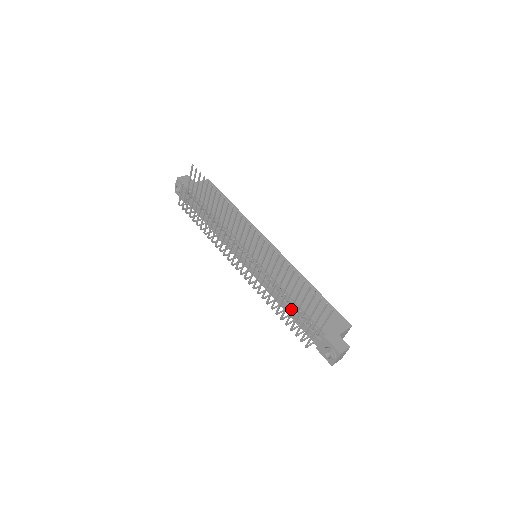
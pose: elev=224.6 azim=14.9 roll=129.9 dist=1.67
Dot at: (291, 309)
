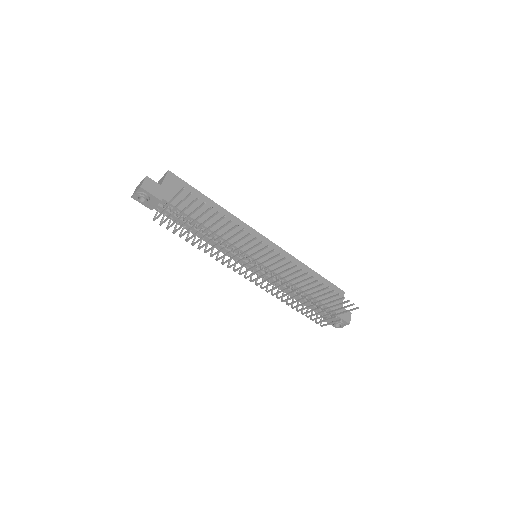
Dot at: occluded
